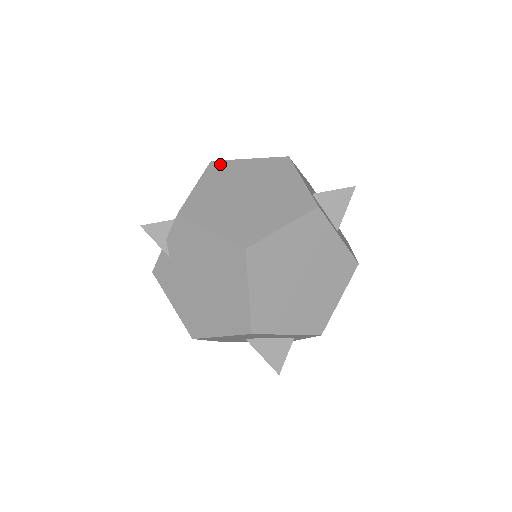
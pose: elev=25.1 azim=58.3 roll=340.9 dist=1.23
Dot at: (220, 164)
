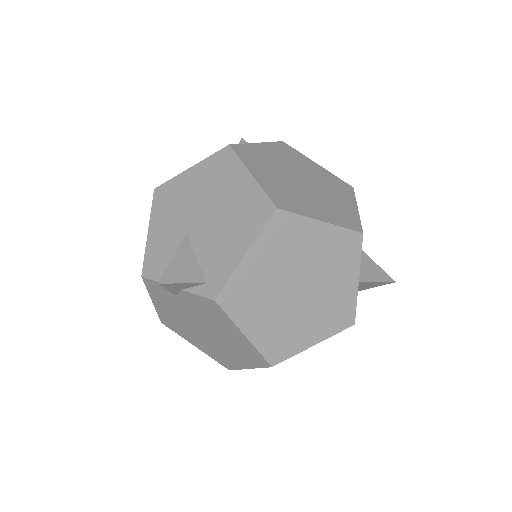
Dot at: (286, 220)
